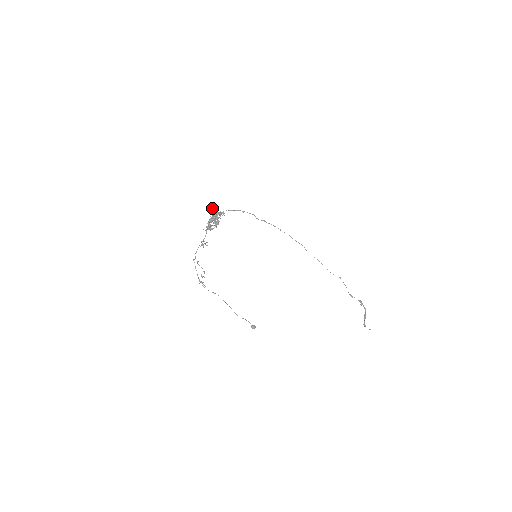
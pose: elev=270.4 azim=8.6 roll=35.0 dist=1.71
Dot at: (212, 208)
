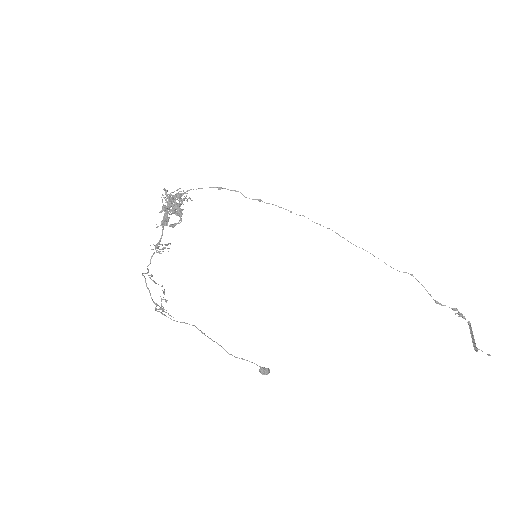
Dot at: (164, 189)
